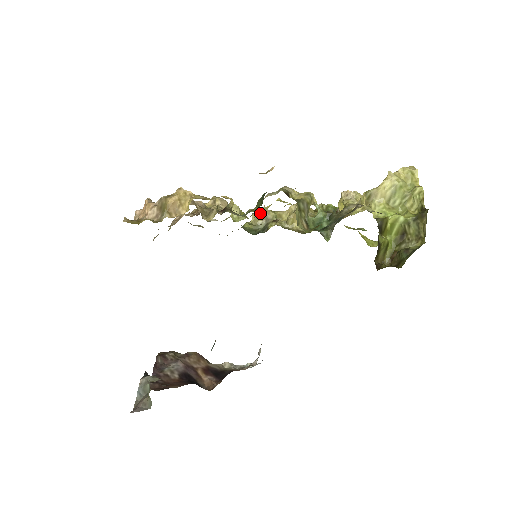
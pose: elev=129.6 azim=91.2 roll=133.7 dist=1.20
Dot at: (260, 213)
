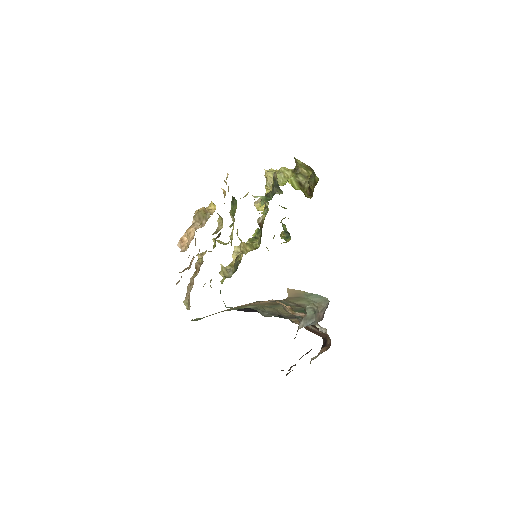
Dot at: (223, 269)
